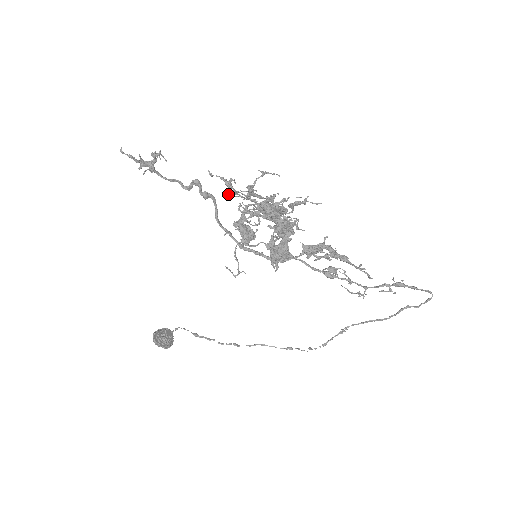
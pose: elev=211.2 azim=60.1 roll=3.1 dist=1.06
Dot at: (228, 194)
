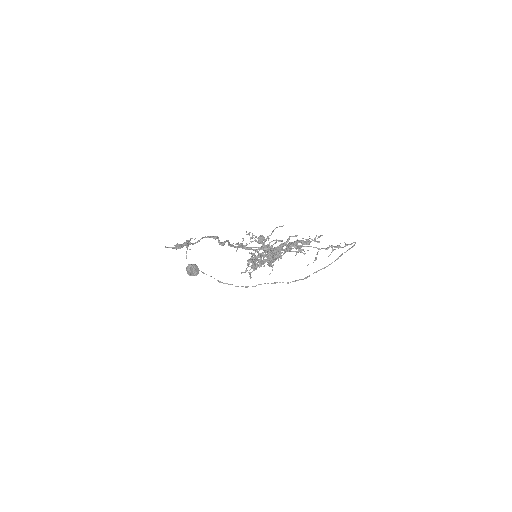
Dot at: occluded
